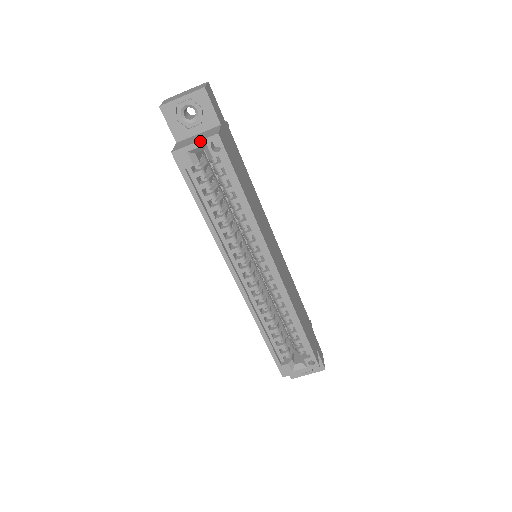
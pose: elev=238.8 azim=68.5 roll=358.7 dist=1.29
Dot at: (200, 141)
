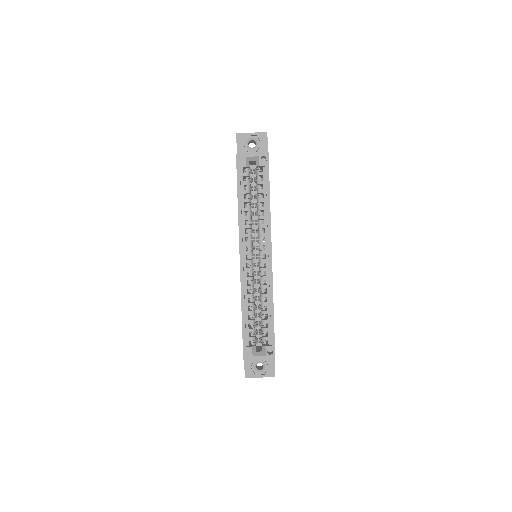
Dot at: (256, 153)
